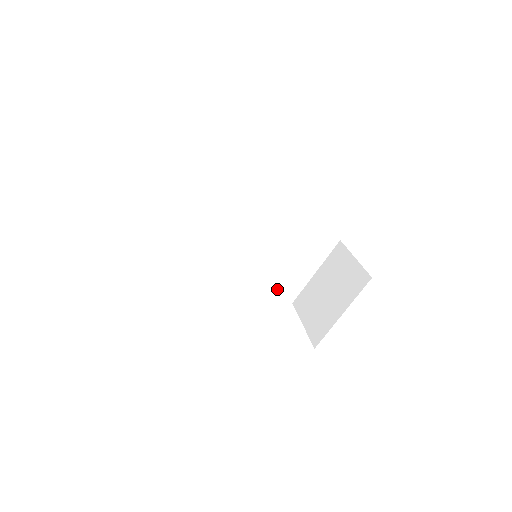
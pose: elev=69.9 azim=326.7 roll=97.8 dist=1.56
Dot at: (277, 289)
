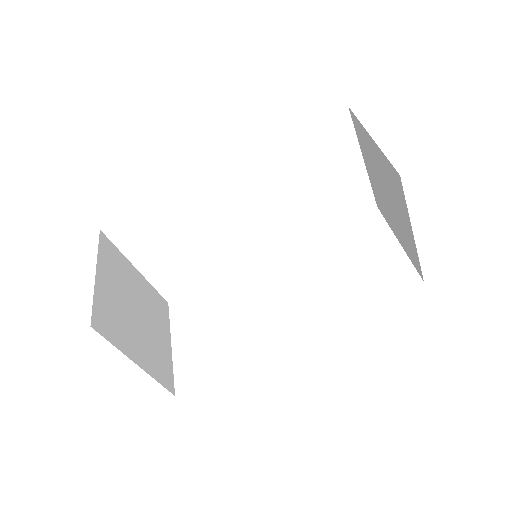
Dot at: (342, 215)
